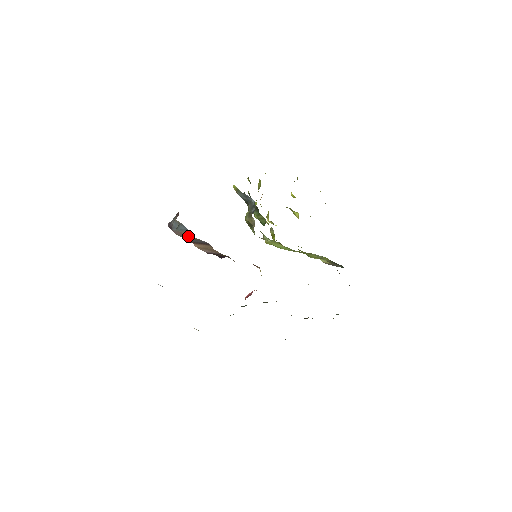
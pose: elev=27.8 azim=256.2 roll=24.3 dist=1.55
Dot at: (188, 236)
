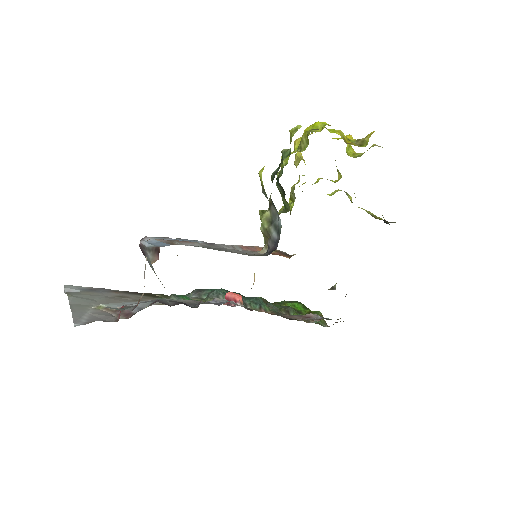
Dot at: occluded
